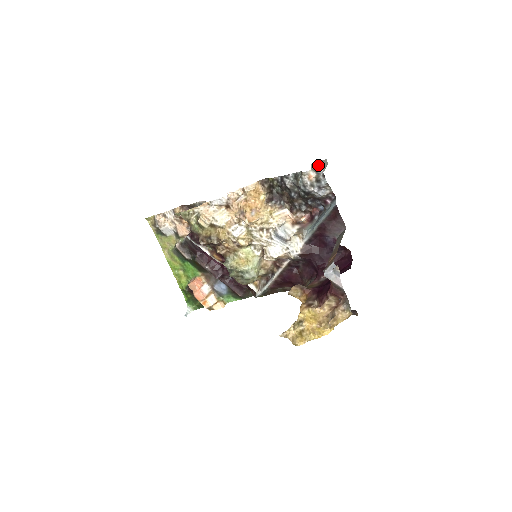
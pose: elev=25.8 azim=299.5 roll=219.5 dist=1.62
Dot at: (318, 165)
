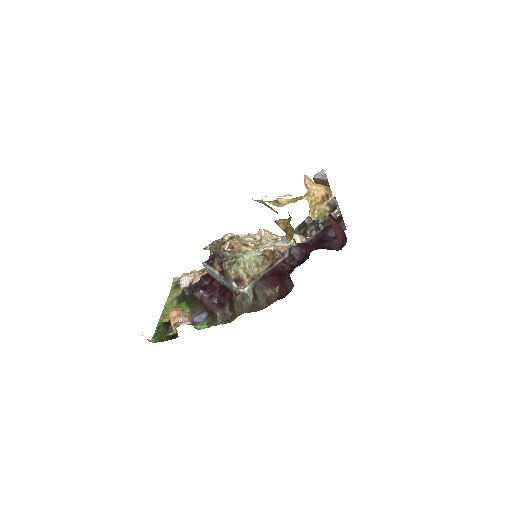
Dot at: occluded
